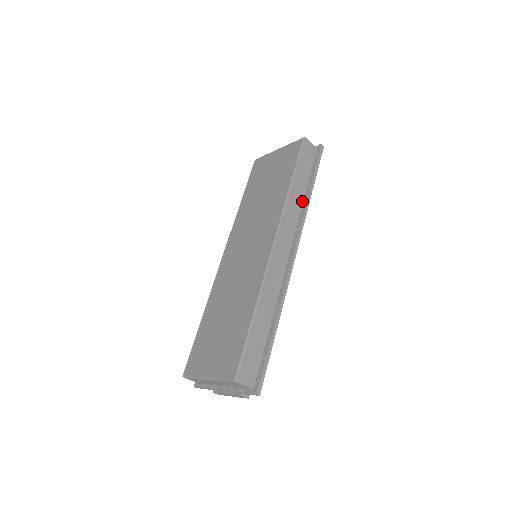
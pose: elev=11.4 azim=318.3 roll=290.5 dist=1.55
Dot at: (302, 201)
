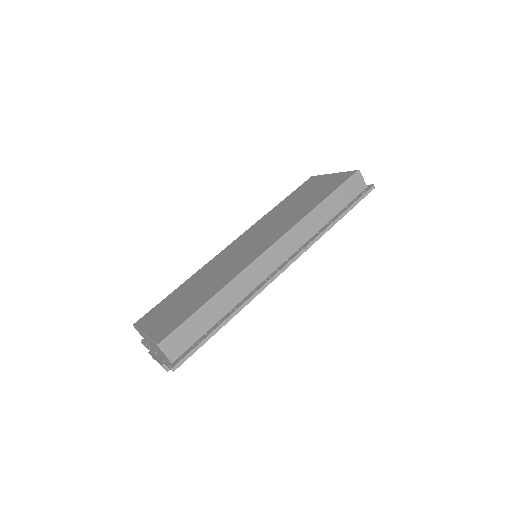
Dot at: (323, 226)
